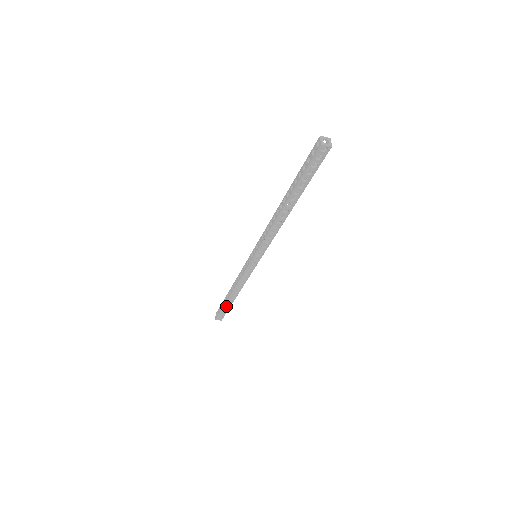
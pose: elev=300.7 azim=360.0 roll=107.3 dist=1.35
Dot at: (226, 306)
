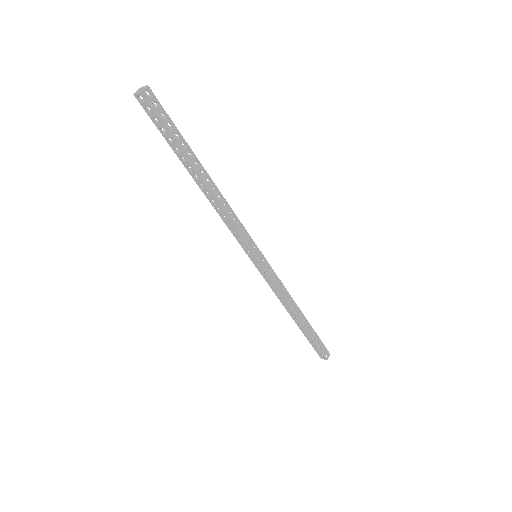
Dot at: (312, 335)
